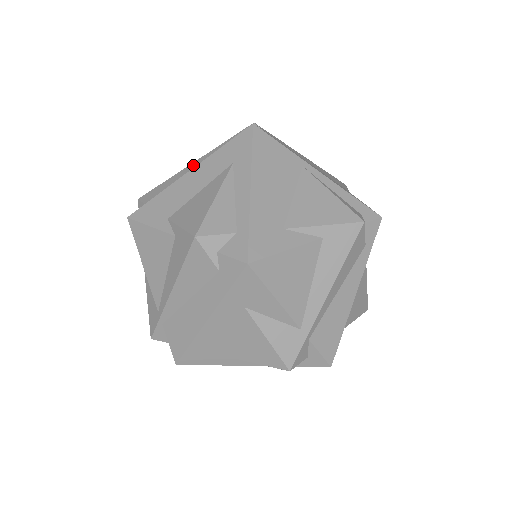
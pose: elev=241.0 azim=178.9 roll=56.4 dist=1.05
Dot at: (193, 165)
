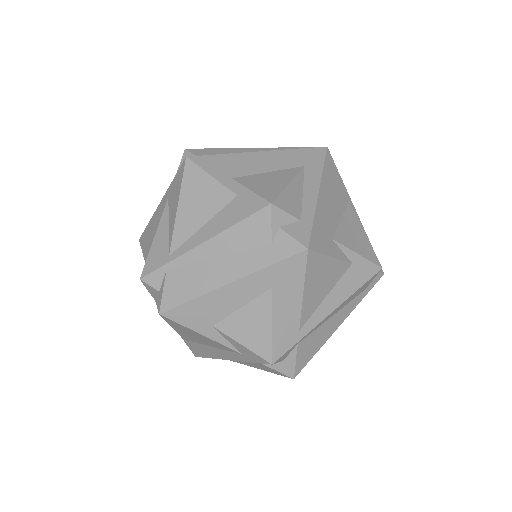
Dot at: (255, 149)
